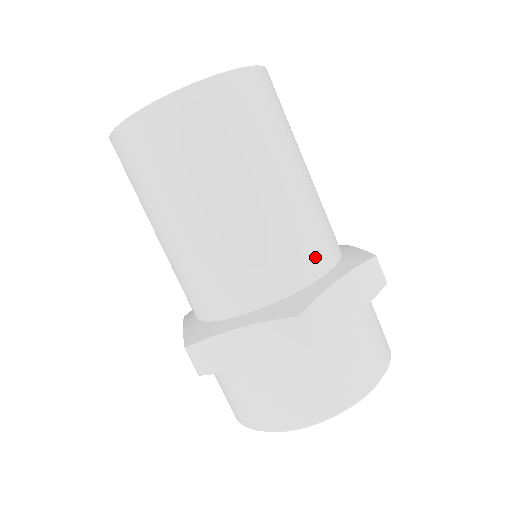
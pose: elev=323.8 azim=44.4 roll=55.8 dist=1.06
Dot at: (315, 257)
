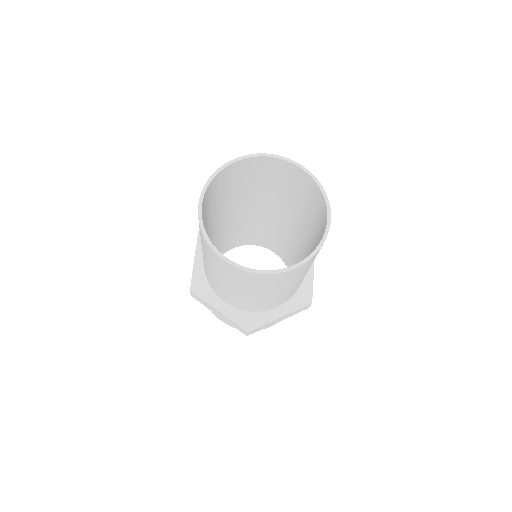
Dot at: (278, 304)
